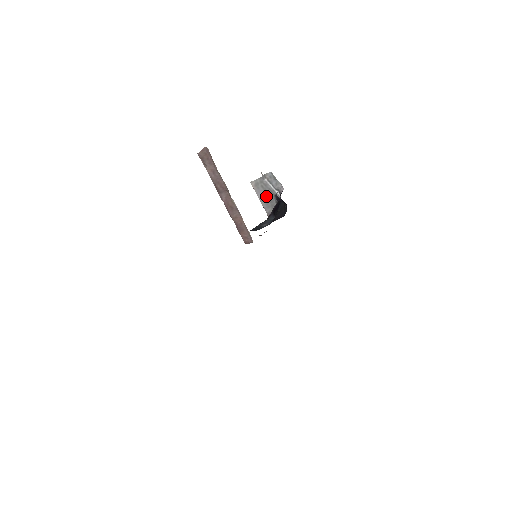
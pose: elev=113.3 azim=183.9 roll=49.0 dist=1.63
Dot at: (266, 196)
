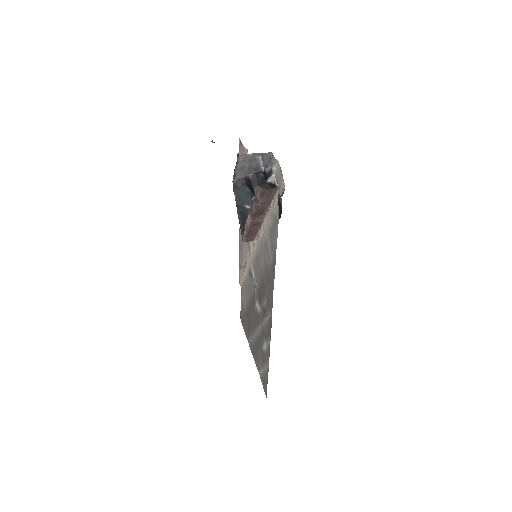
Dot at: (247, 167)
